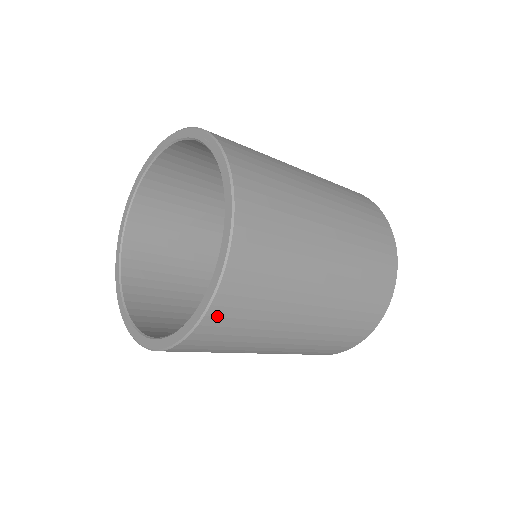
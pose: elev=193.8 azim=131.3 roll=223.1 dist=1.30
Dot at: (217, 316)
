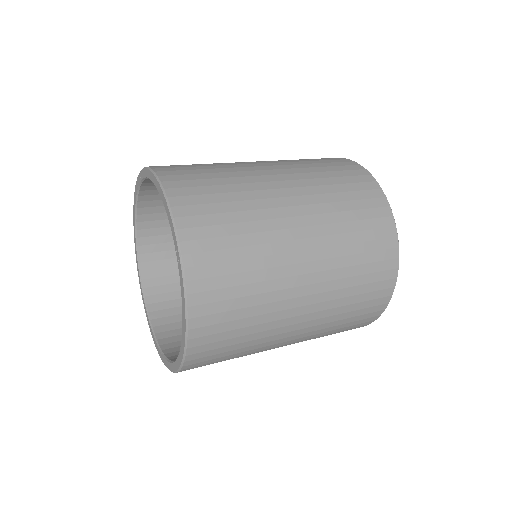
Dot at: occluded
